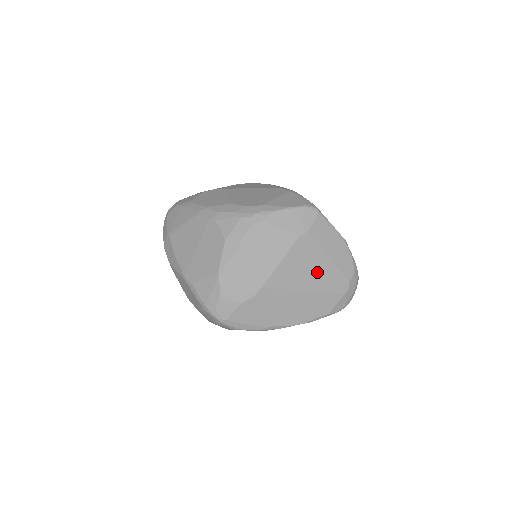
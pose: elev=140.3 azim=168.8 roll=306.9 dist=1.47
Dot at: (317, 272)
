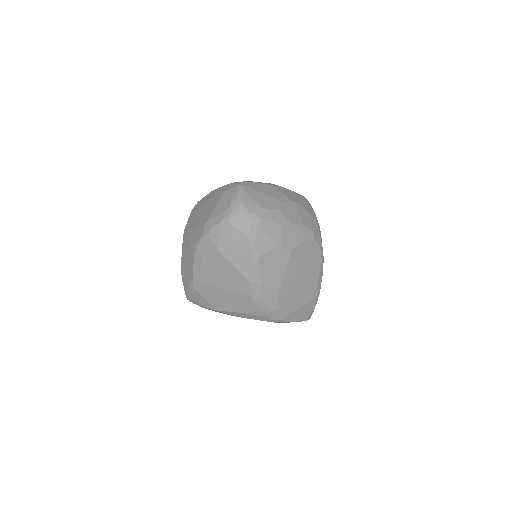
Dot at: occluded
